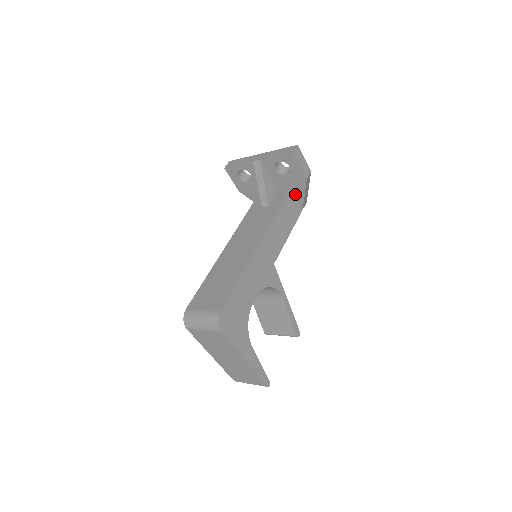
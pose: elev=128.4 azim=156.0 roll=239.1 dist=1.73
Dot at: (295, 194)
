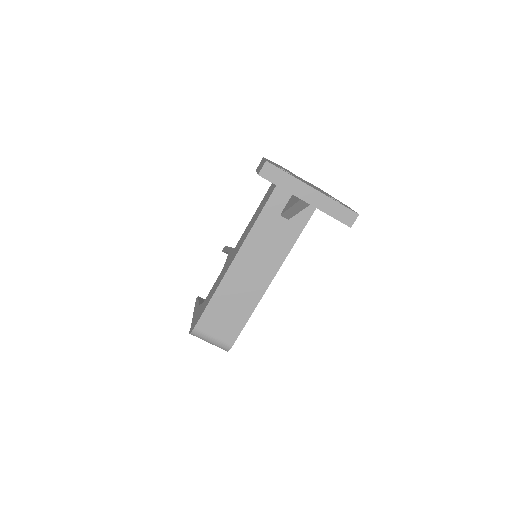
Dot at: occluded
